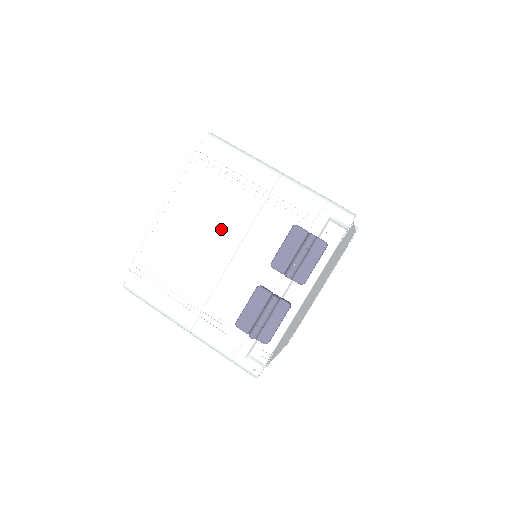
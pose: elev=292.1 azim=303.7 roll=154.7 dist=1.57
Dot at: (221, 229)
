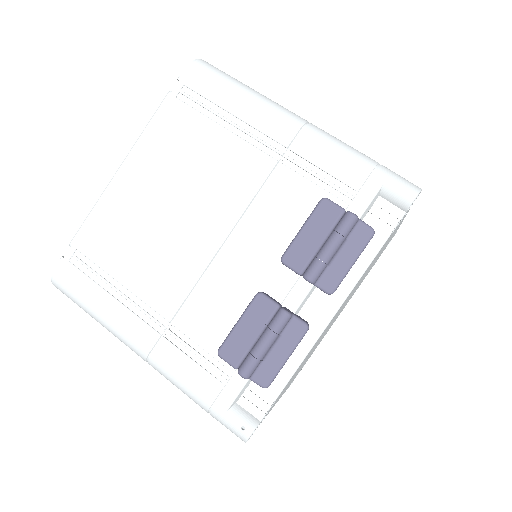
Dot at: (207, 201)
